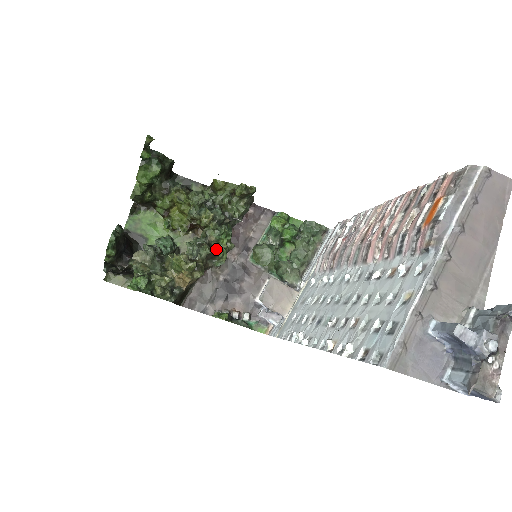
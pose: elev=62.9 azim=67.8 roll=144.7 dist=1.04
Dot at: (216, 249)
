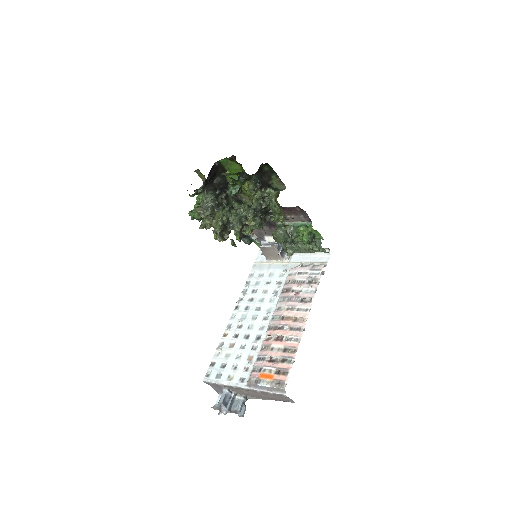
Dot at: (246, 230)
